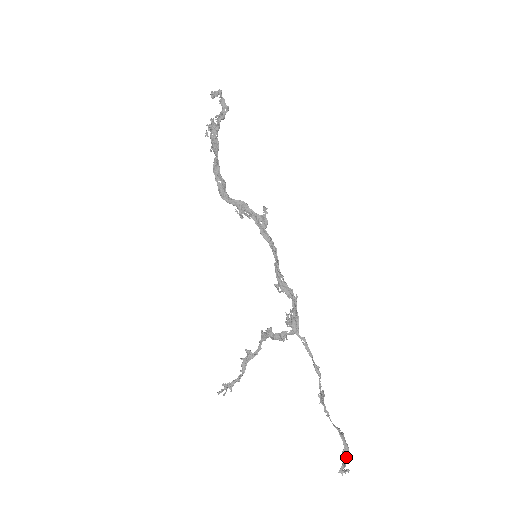
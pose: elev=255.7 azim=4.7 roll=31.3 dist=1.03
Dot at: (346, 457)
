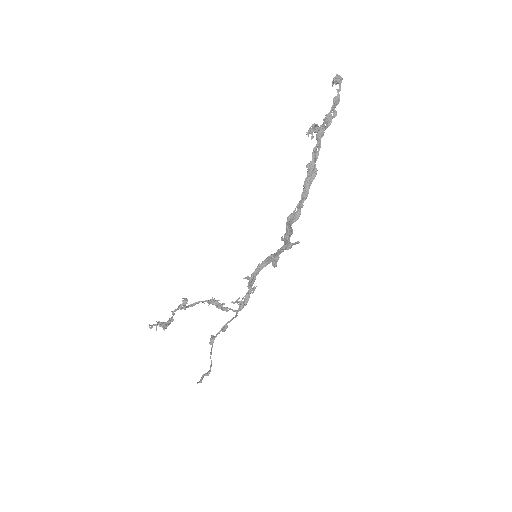
Dot at: occluded
